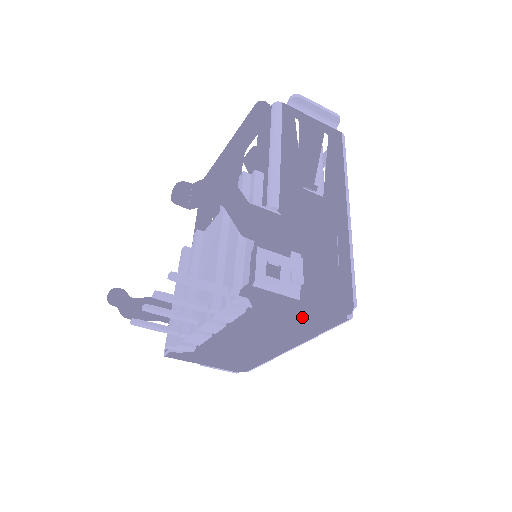
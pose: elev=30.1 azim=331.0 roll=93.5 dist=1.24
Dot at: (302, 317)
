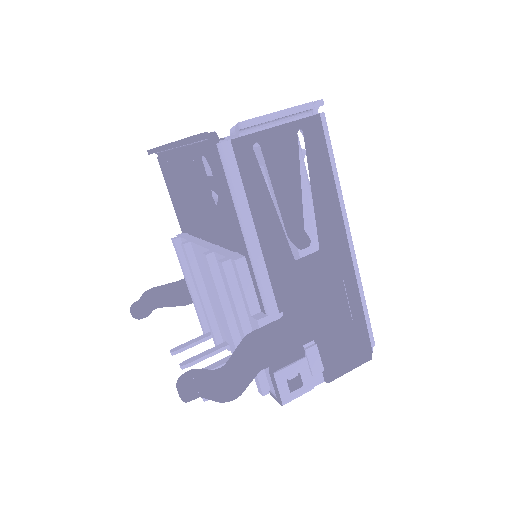
Dot at: occluded
